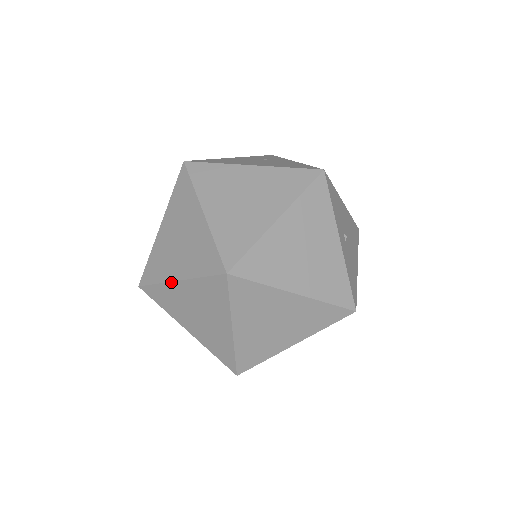
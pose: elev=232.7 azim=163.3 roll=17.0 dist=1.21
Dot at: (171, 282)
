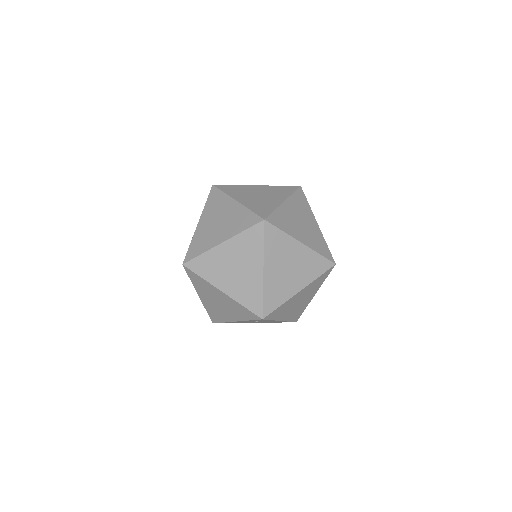
Dot at: (216, 246)
